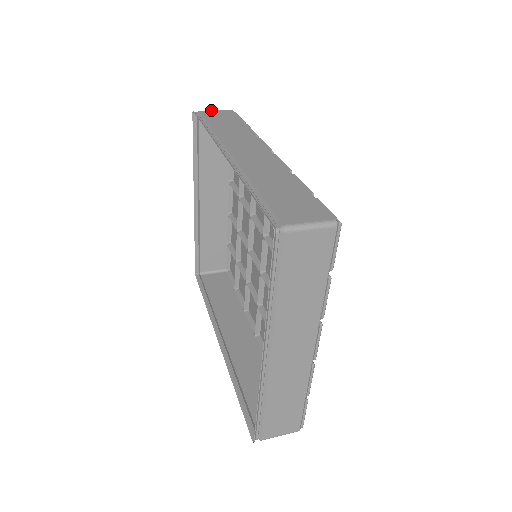
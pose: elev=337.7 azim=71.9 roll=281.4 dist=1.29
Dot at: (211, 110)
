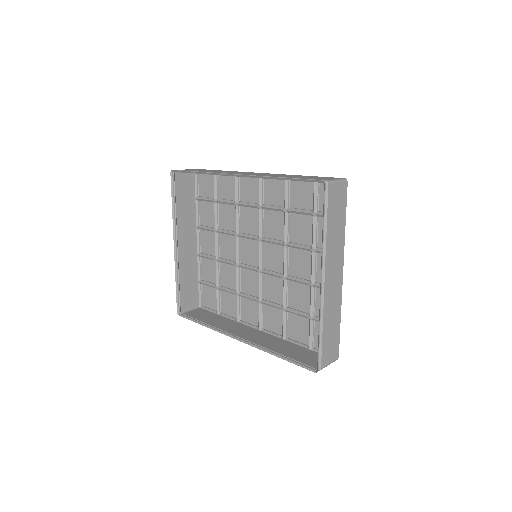
Dot at: occluded
